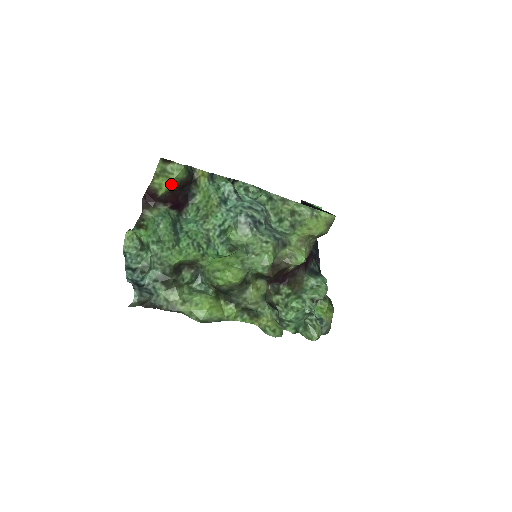
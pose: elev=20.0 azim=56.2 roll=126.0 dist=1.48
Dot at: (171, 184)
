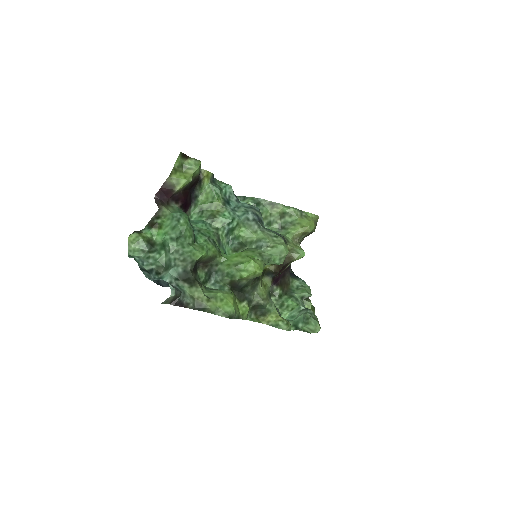
Dot at: (190, 179)
